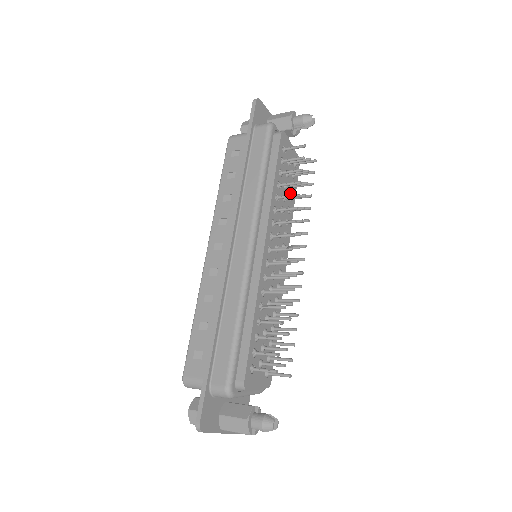
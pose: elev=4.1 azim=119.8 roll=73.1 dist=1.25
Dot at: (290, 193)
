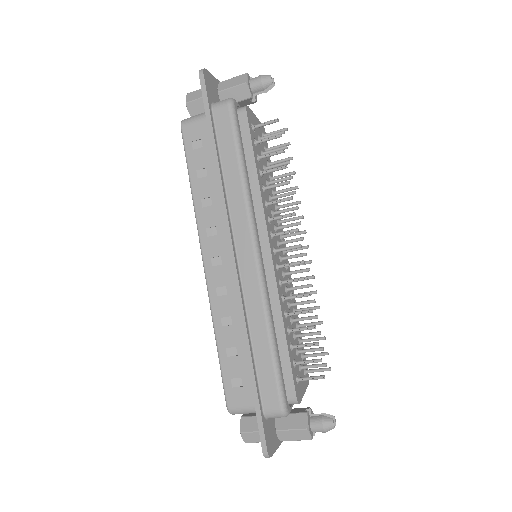
Dot at: (269, 173)
